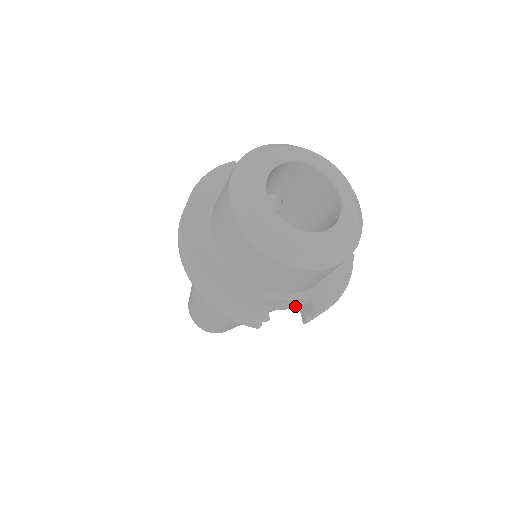
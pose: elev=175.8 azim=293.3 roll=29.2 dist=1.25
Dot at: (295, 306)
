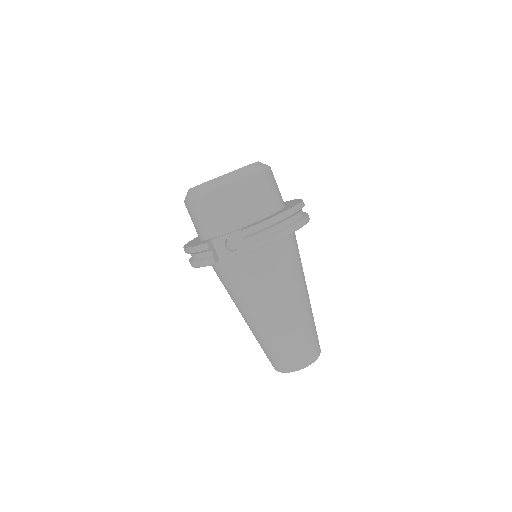
Dot at: (245, 246)
